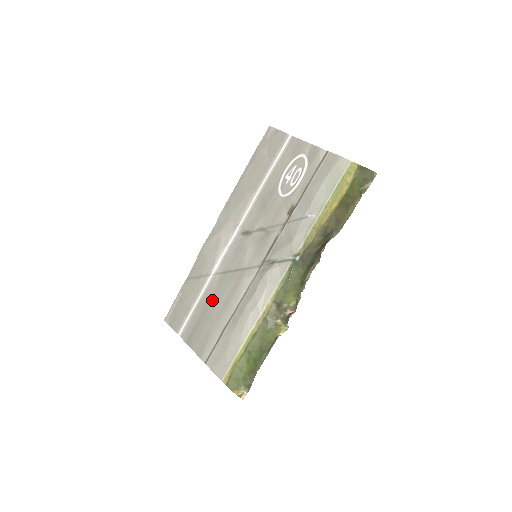
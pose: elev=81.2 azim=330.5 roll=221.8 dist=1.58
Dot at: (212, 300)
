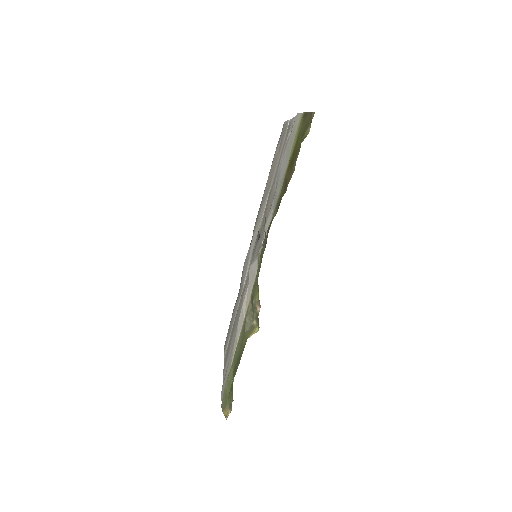
Dot at: (237, 314)
